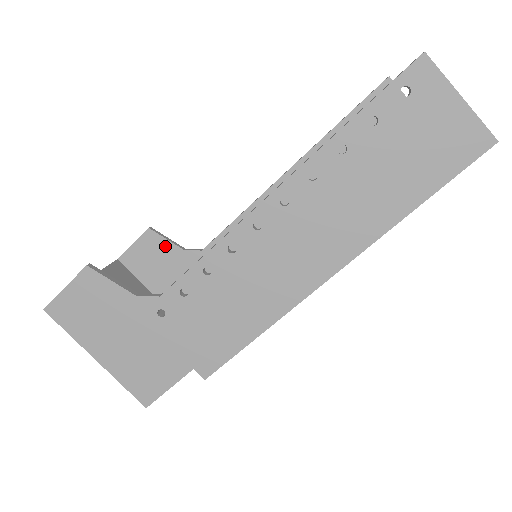
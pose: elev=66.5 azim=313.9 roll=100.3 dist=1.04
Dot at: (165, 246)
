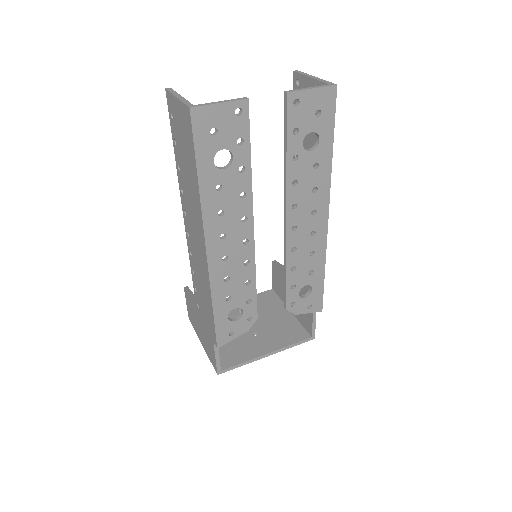
Dot at: (280, 271)
